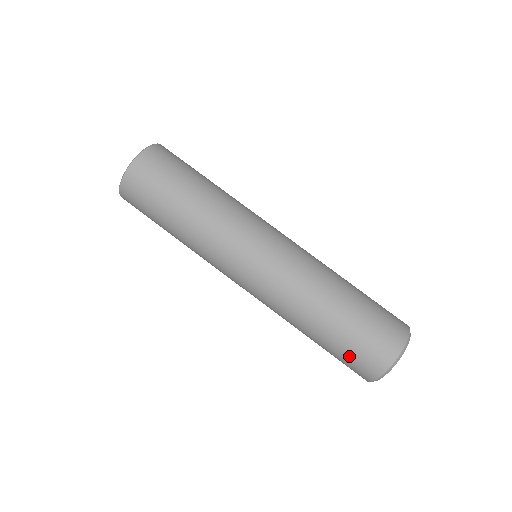
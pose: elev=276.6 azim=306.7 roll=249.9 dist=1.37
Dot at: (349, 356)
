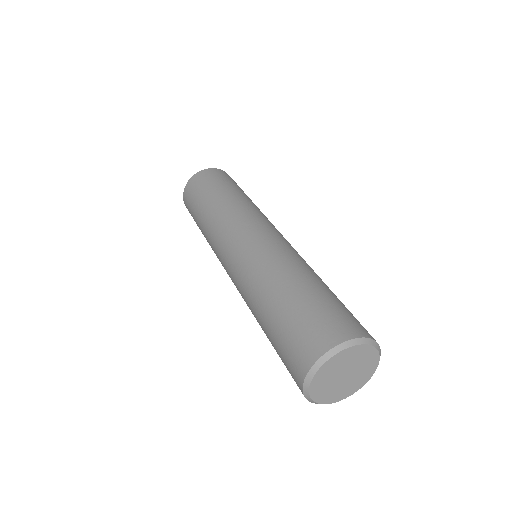
Dot at: (293, 330)
